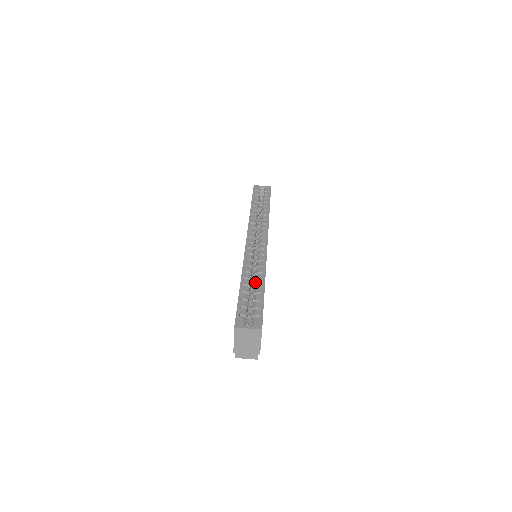
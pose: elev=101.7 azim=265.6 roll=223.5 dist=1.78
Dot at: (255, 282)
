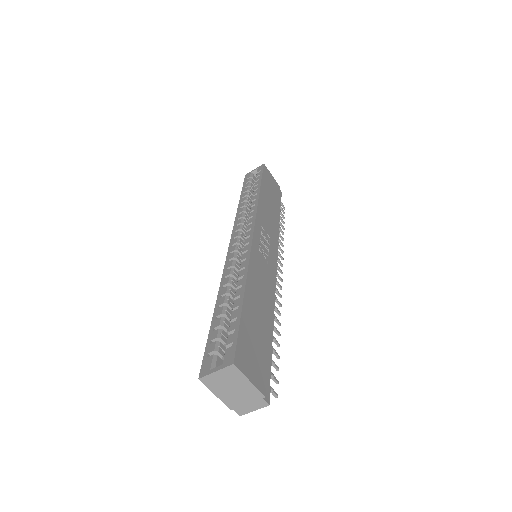
Dot at: occluded
